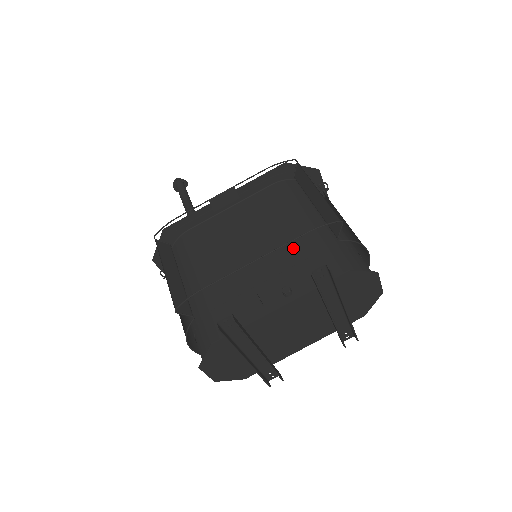
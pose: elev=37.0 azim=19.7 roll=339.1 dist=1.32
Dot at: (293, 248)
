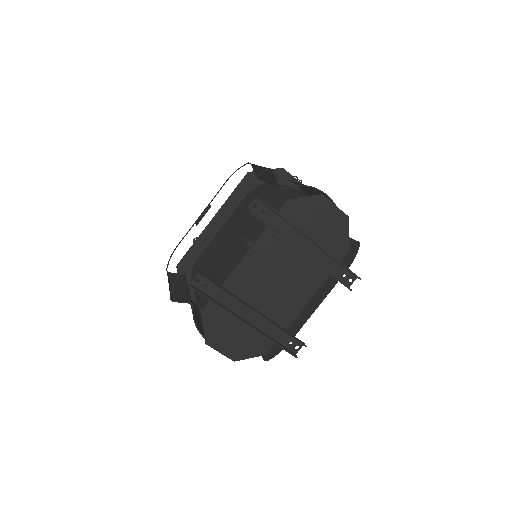
Dot at: (255, 217)
